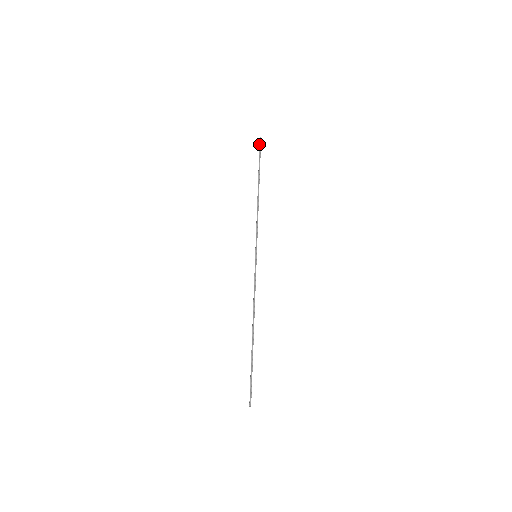
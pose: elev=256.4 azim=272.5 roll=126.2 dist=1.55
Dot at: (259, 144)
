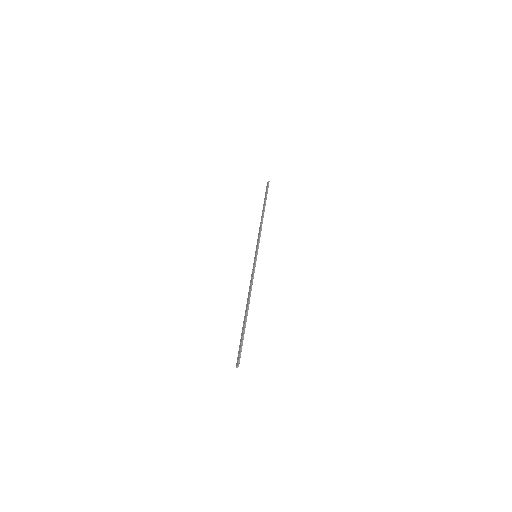
Dot at: occluded
